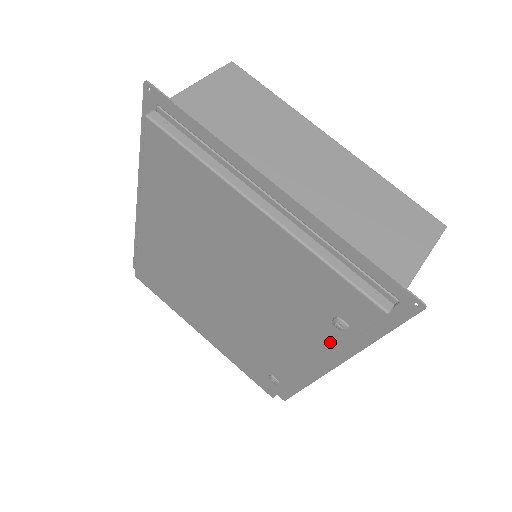
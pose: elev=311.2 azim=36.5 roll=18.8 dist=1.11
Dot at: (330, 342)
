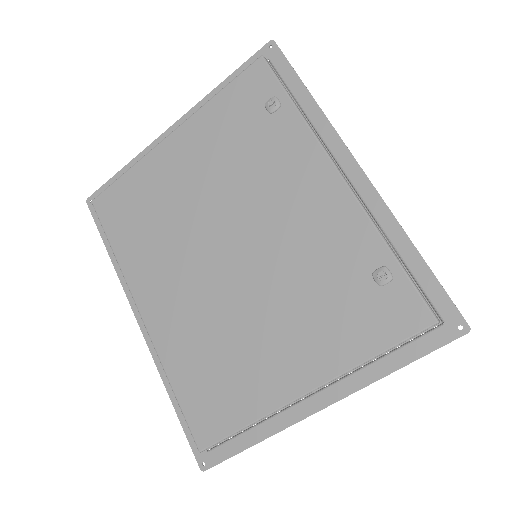
Dot at: (296, 128)
